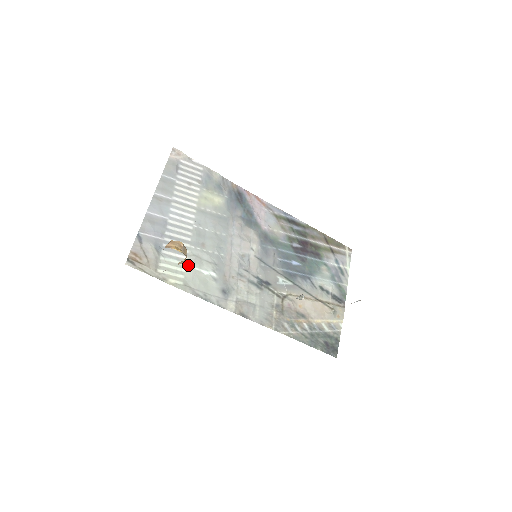
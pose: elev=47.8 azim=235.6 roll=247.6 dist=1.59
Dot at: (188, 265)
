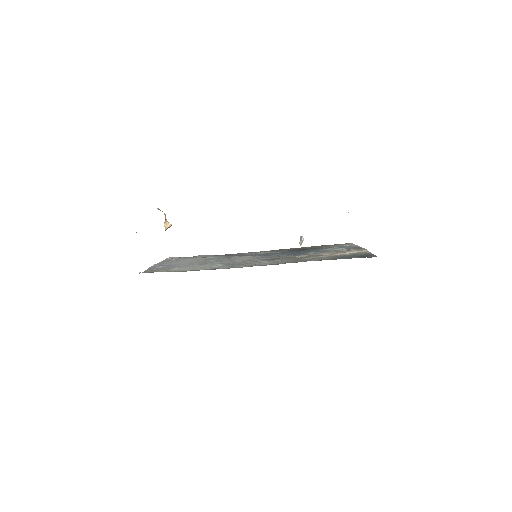
Dot at: (195, 267)
